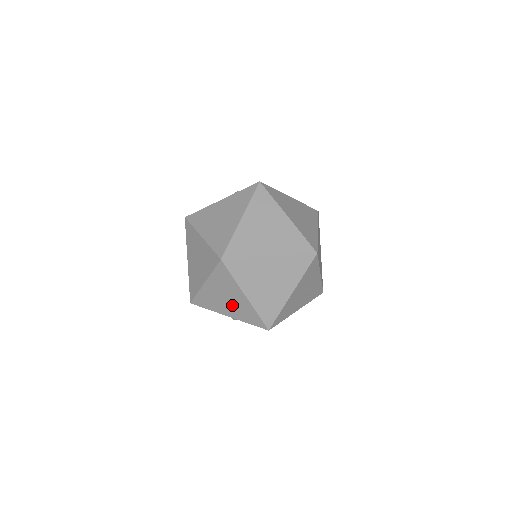
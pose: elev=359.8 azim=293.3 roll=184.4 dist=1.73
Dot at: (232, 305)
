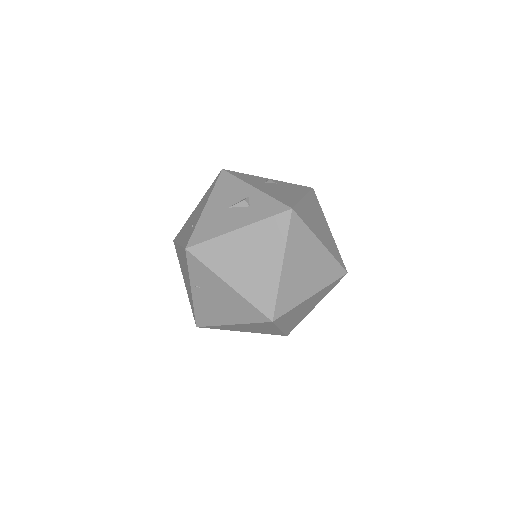
Dot at: (256, 330)
